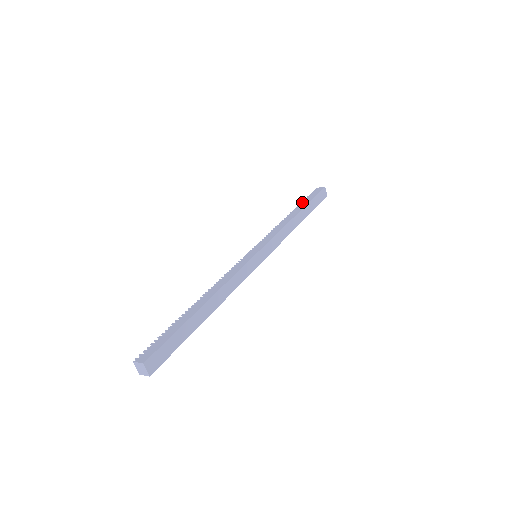
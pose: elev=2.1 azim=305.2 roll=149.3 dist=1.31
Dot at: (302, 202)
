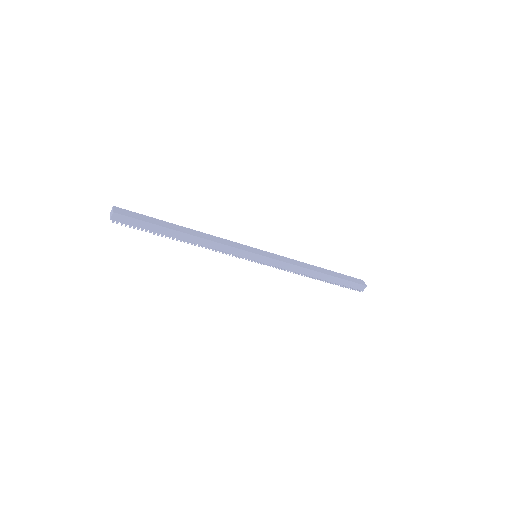
Dot at: occluded
